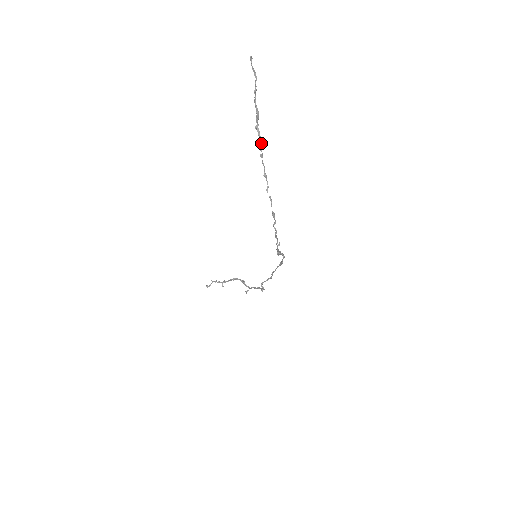
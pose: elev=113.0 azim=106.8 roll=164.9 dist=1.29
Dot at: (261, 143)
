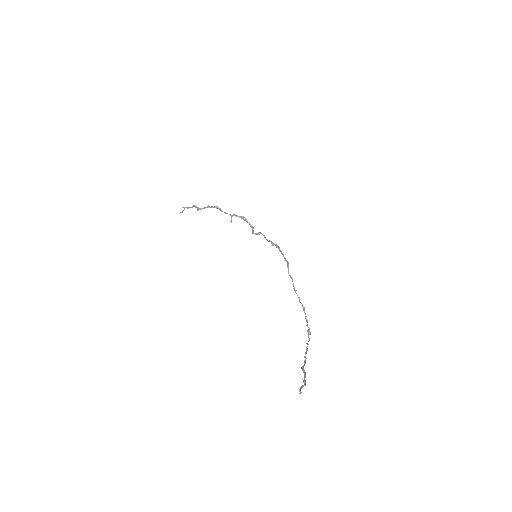
Dot at: (305, 361)
